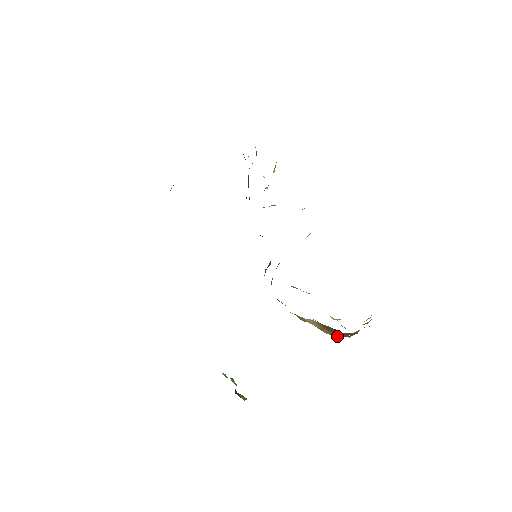
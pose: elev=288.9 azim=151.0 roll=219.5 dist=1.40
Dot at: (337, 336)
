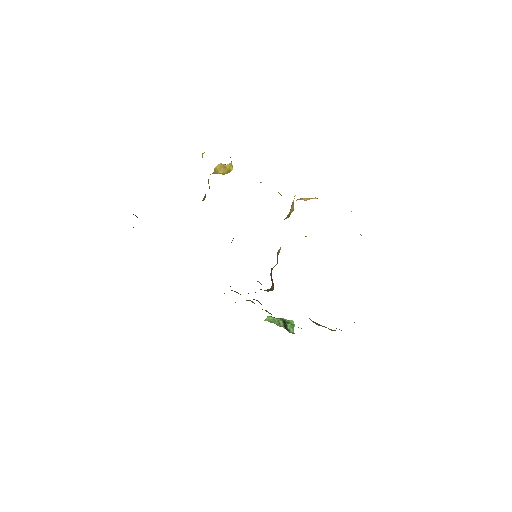
Dot at: occluded
